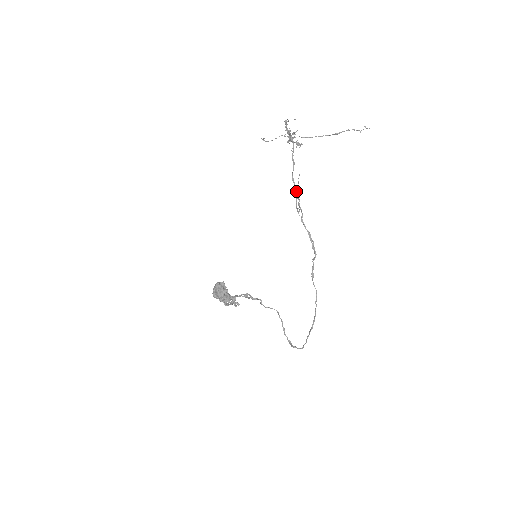
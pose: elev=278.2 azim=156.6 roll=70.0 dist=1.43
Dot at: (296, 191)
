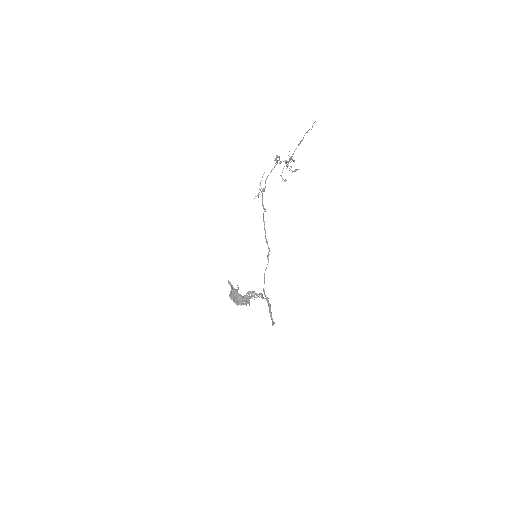
Dot at: occluded
